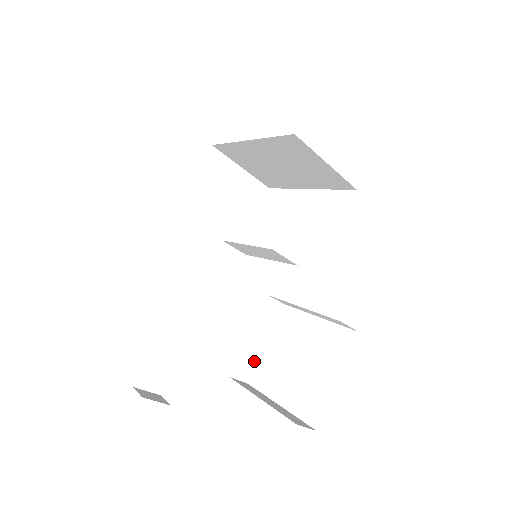
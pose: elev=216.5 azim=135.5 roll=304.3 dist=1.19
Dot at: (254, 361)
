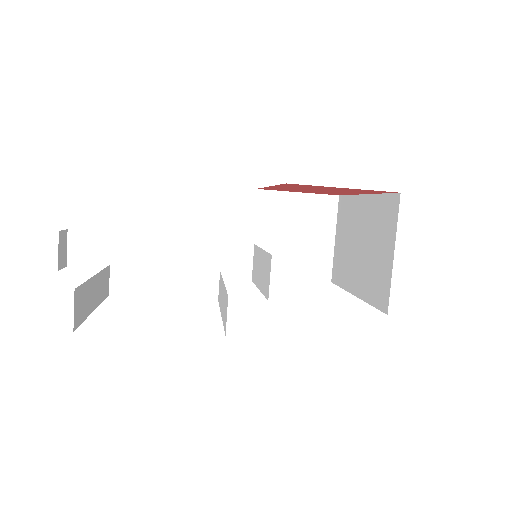
Dot at: (138, 291)
